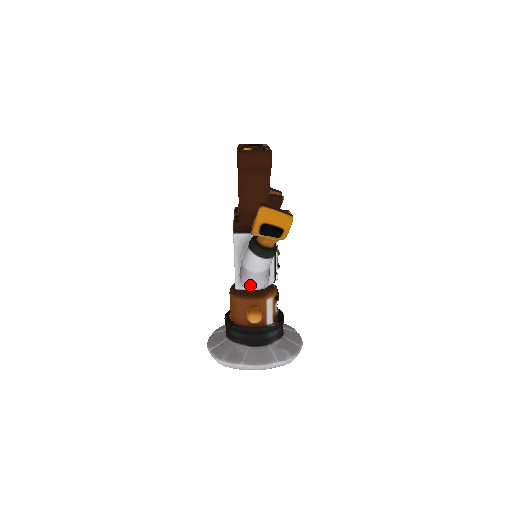
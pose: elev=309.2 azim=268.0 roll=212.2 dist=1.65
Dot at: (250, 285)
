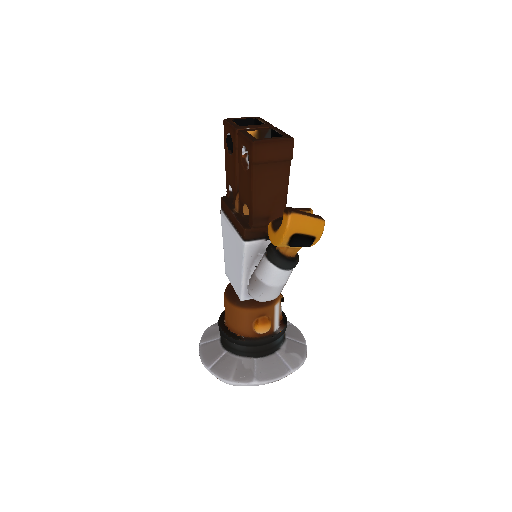
Dot at: (265, 298)
